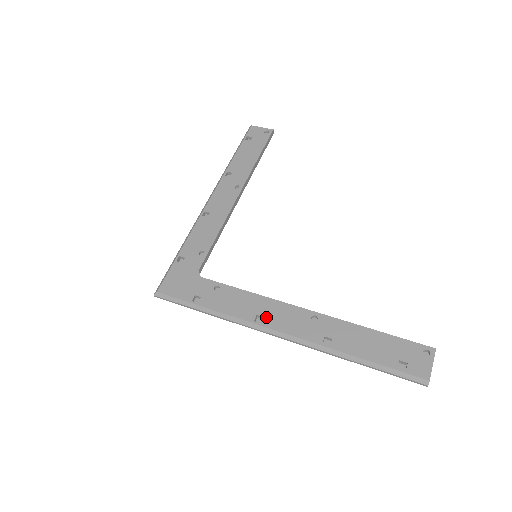
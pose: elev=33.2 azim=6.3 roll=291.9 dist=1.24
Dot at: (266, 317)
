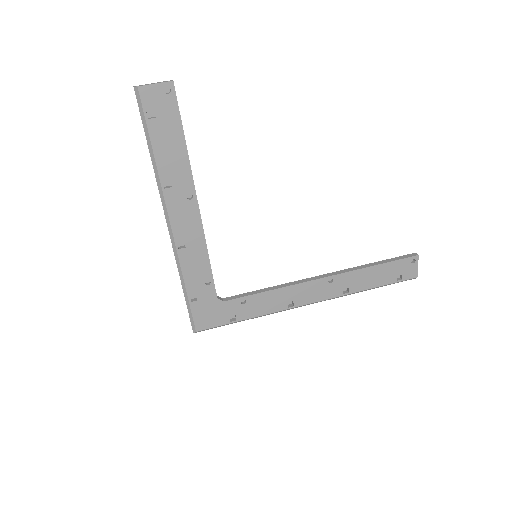
Dot at: (295, 300)
